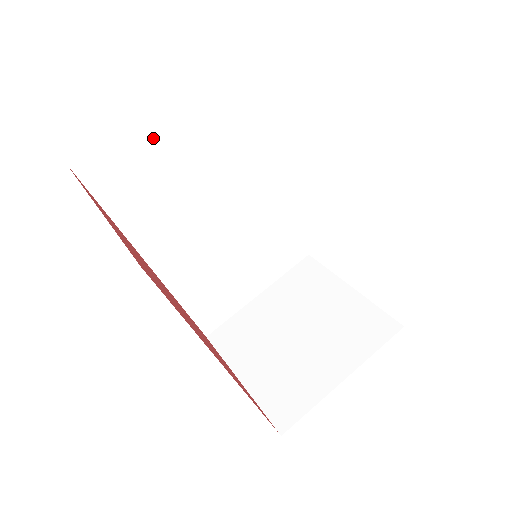
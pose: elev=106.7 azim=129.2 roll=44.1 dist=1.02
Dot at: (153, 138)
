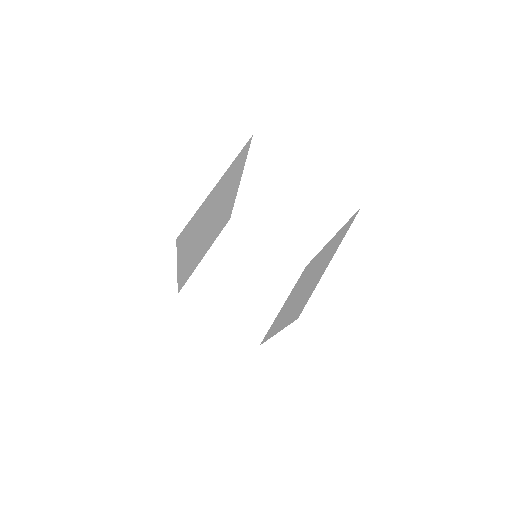
Dot at: (210, 199)
